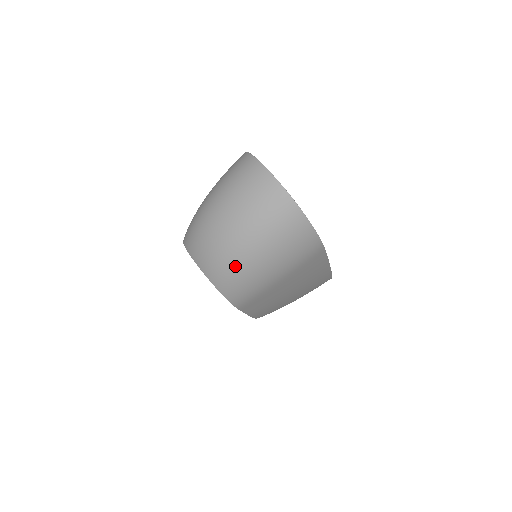
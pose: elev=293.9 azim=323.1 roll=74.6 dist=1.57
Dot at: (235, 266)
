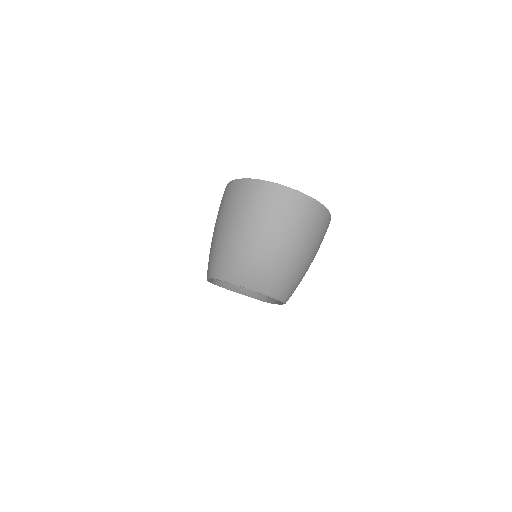
Dot at: (289, 273)
